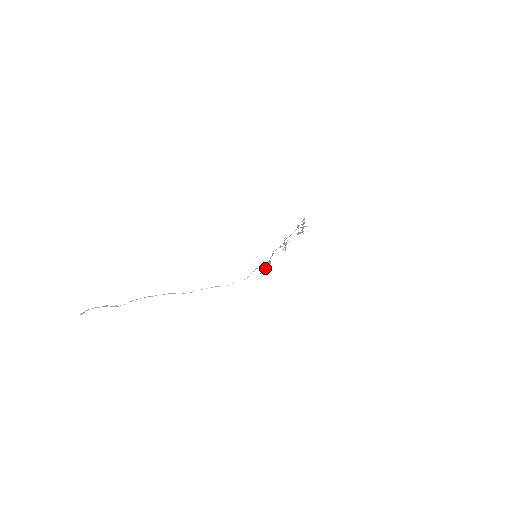
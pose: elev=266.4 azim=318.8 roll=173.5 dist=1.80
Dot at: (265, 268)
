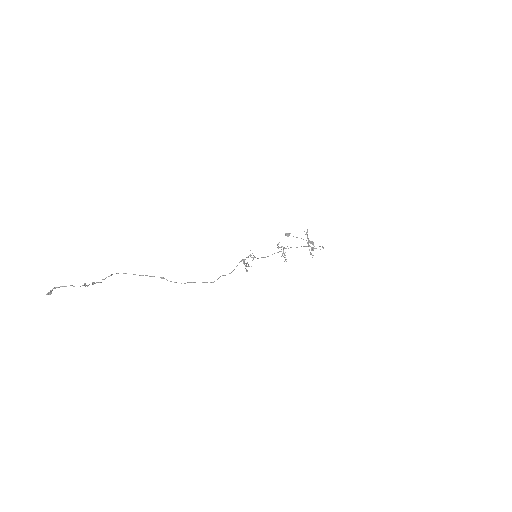
Dot at: occluded
